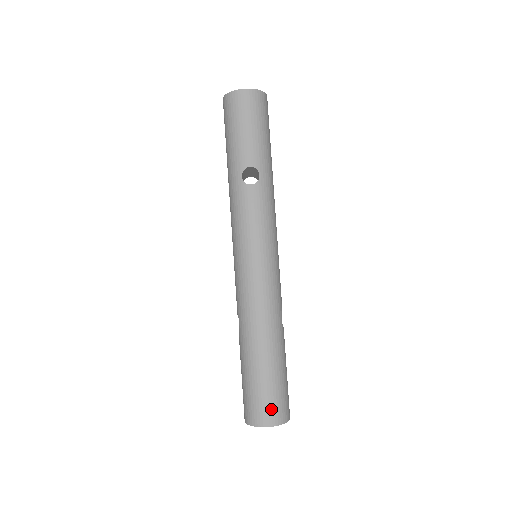
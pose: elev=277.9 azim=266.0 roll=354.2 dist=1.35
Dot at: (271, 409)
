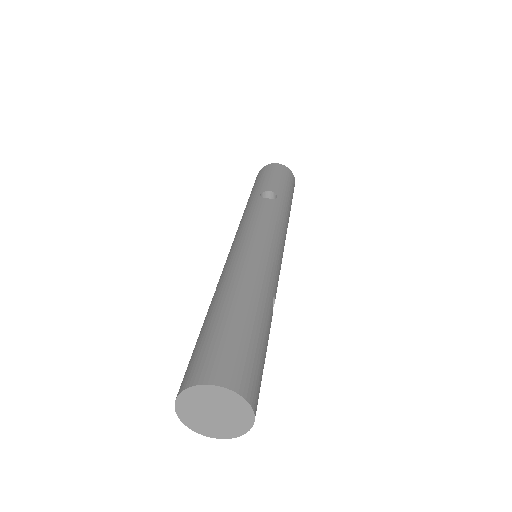
Dot at: (229, 364)
